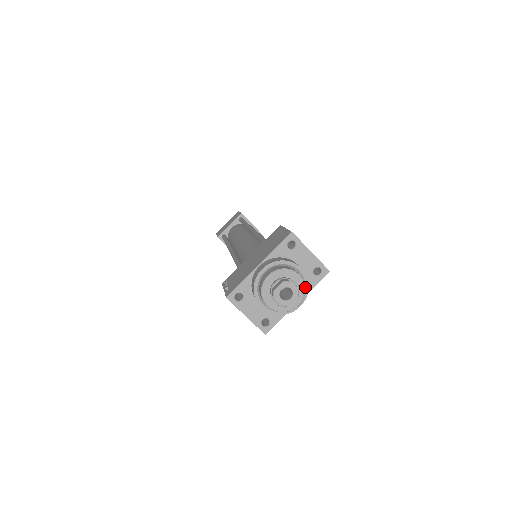
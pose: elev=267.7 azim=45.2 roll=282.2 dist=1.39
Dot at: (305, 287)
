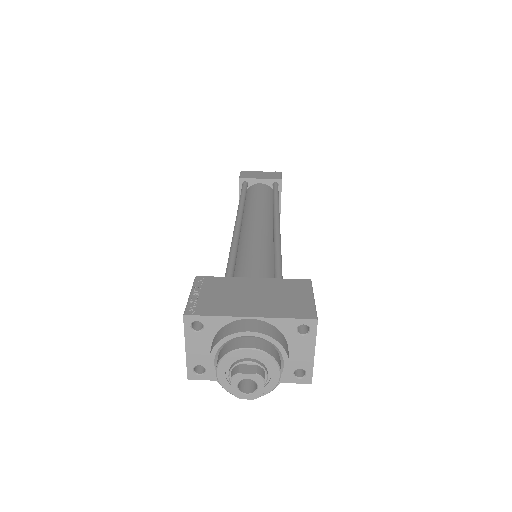
Dot at: (273, 389)
